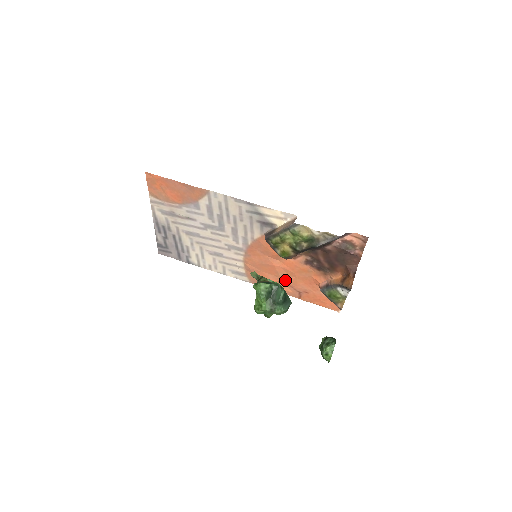
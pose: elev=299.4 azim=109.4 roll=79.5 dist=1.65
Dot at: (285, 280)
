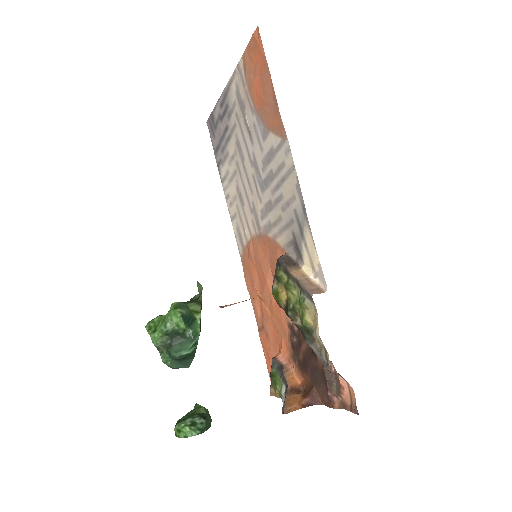
Dot at: (263, 303)
